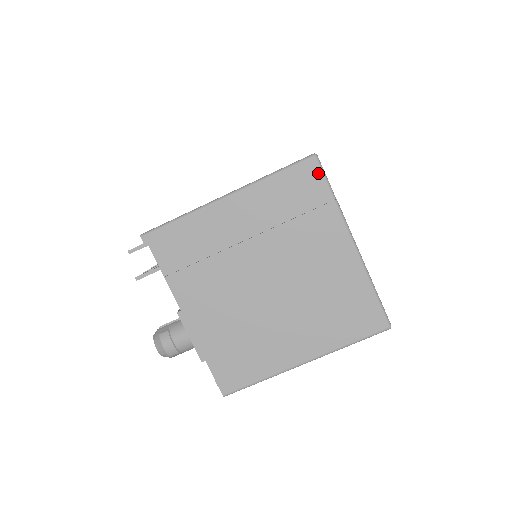
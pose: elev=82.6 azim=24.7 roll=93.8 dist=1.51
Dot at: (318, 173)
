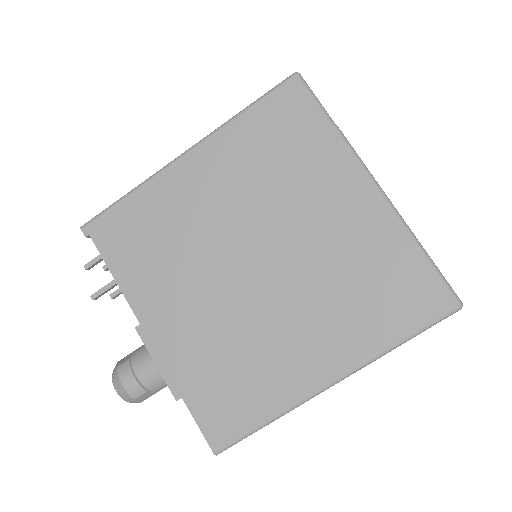
Dot at: (304, 95)
